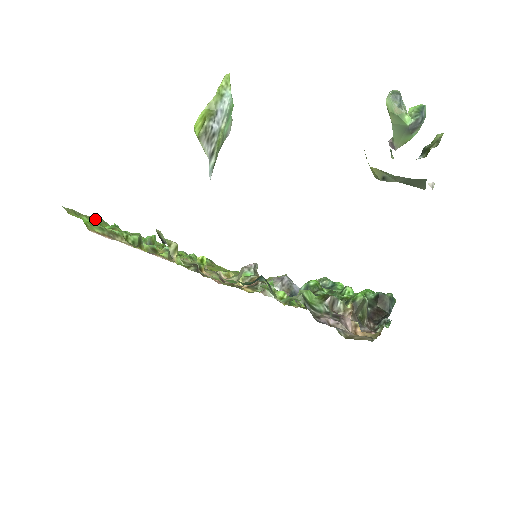
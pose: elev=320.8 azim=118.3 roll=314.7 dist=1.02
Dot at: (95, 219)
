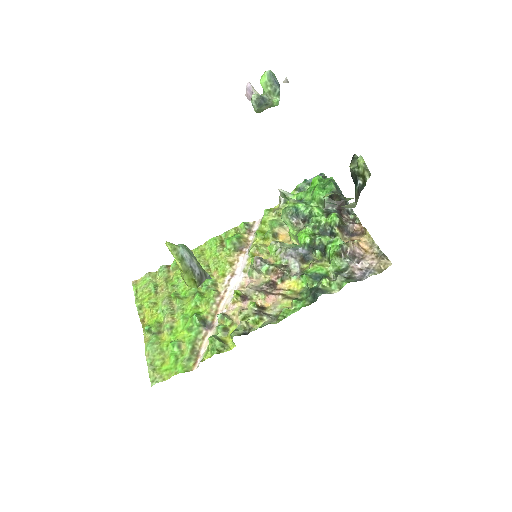
Dot at: (154, 352)
